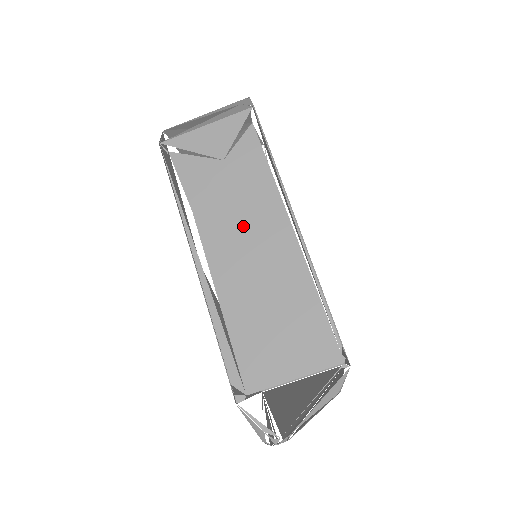
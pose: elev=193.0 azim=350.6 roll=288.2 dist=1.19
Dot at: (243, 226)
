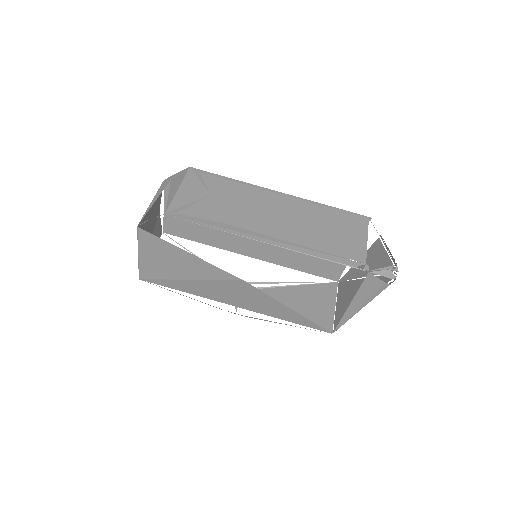
Dot at: (262, 210)
